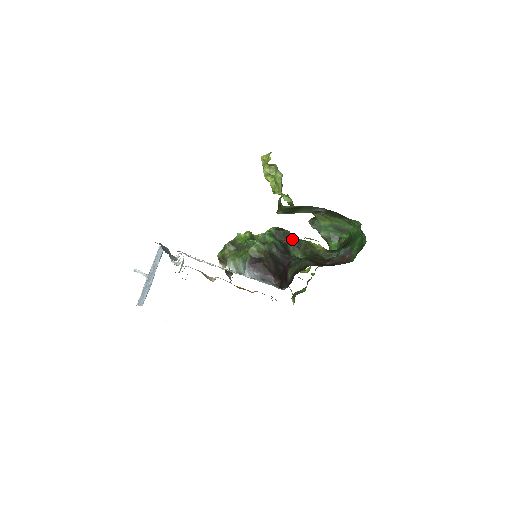
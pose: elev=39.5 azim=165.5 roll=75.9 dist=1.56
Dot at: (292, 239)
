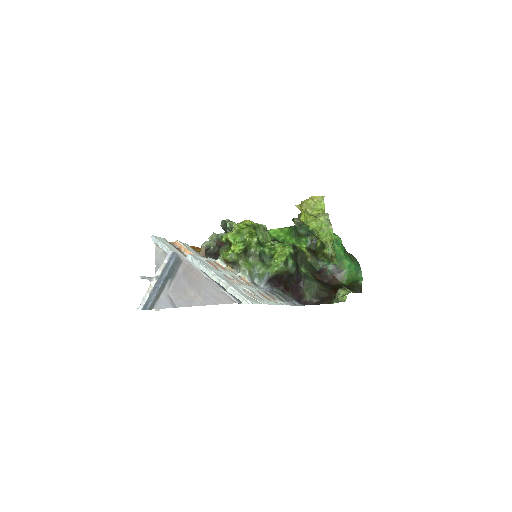
Dot at: (345, 298)
